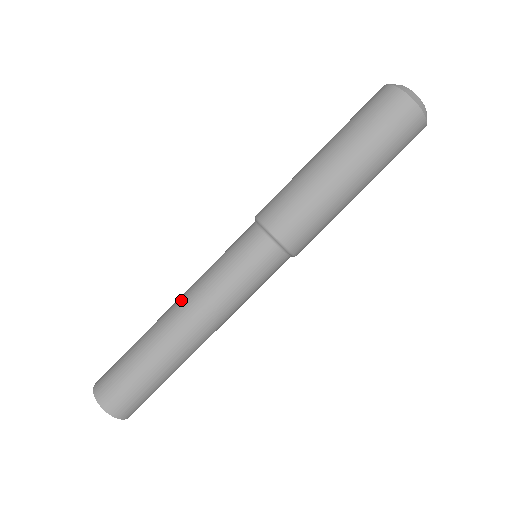
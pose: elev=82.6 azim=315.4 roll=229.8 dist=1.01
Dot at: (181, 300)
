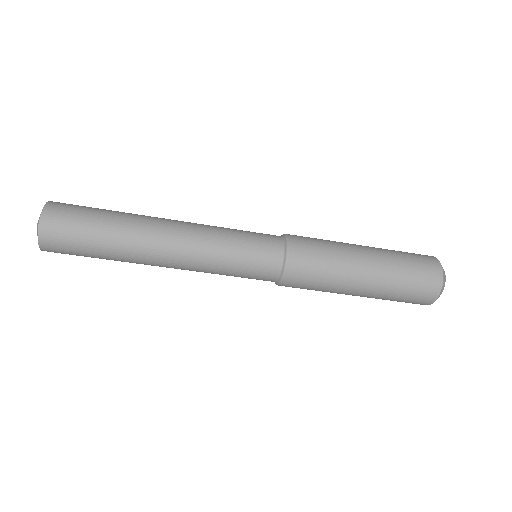
Dot at: (177, 257)
